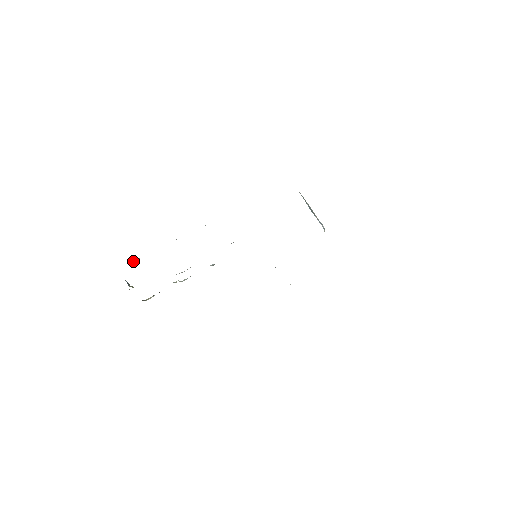
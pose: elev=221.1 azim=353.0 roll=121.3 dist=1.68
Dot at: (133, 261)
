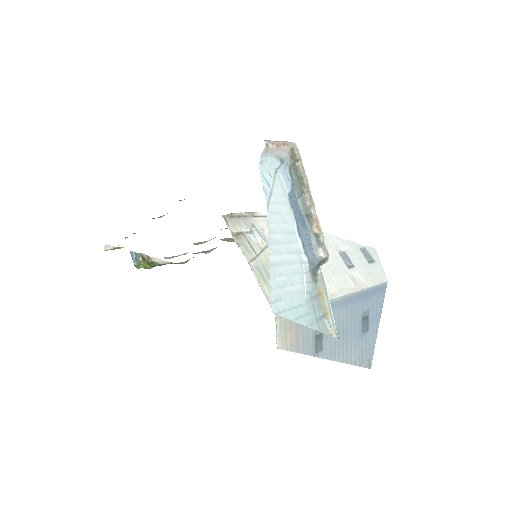
Dot at: (114, 248)
